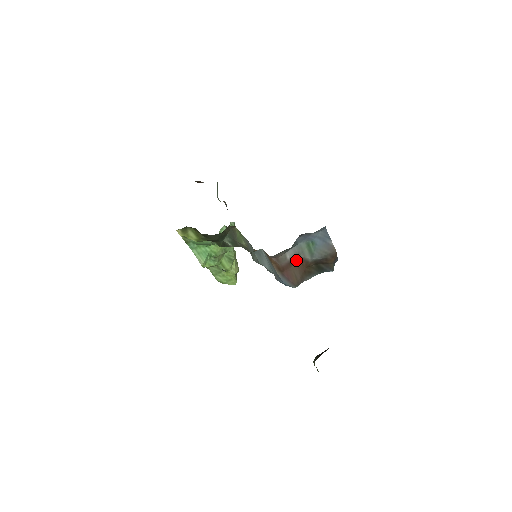
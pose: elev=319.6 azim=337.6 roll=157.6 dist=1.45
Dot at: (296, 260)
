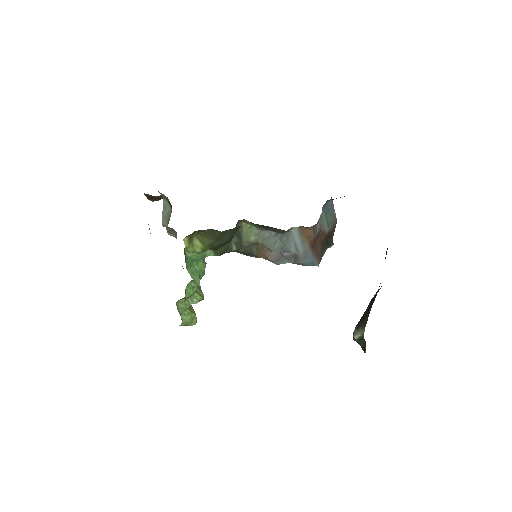
Dot at: (319, 233)
